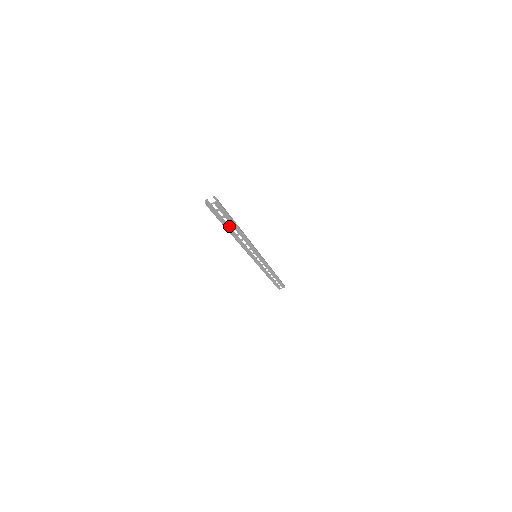
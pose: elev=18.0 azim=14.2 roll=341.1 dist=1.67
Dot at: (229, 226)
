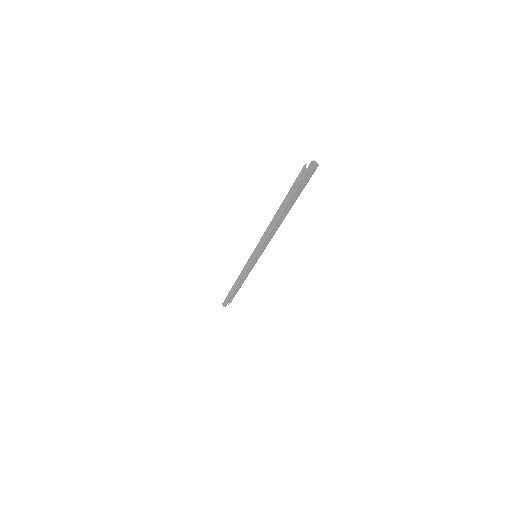
Dot at: (279, 209)
